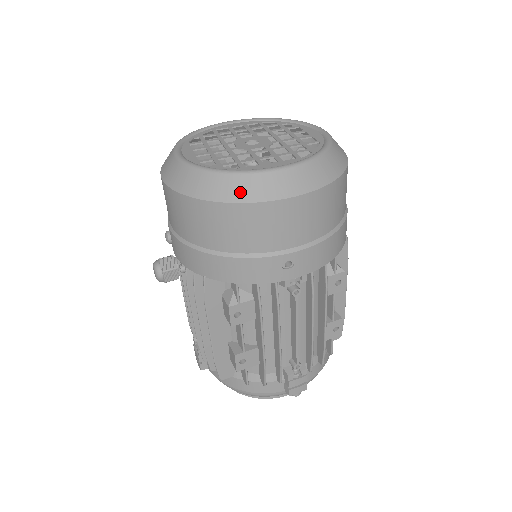
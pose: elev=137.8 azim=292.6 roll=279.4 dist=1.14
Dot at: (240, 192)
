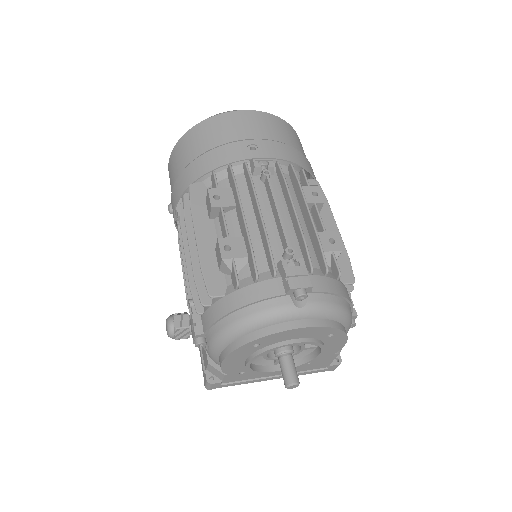
Dot at: occluded
